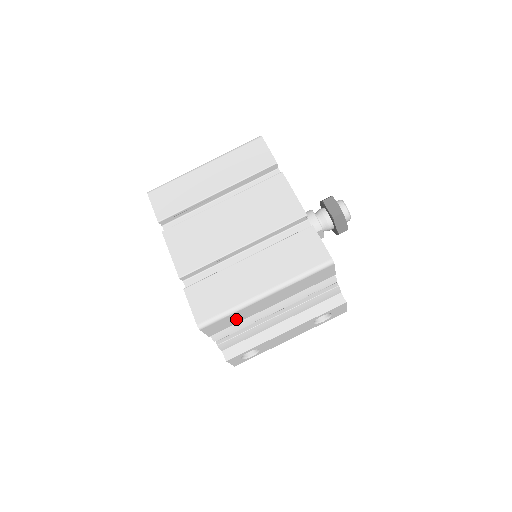
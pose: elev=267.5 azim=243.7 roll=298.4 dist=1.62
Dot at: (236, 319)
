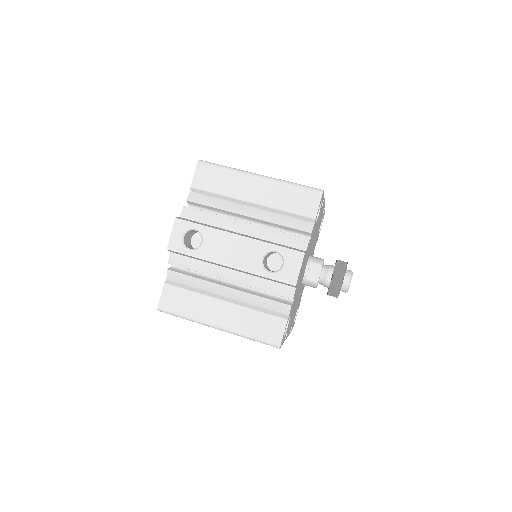
Dot at: (221, 186)
